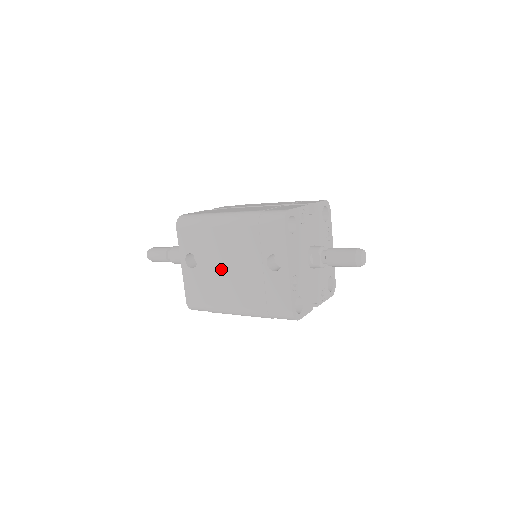
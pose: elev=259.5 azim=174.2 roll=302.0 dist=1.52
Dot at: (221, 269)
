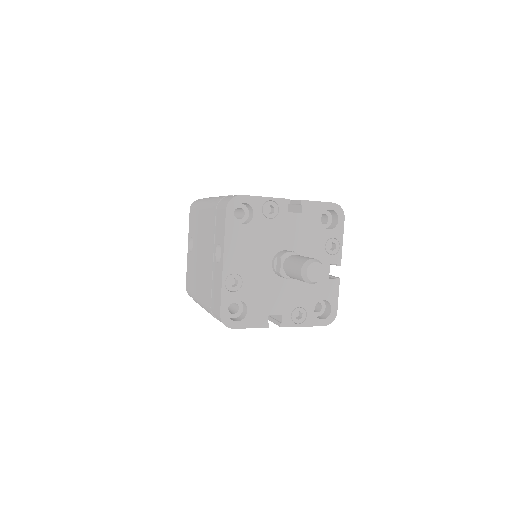
Dot at: (199, 255)
